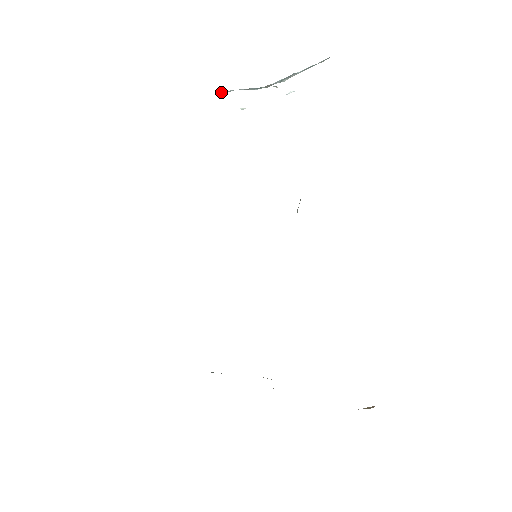
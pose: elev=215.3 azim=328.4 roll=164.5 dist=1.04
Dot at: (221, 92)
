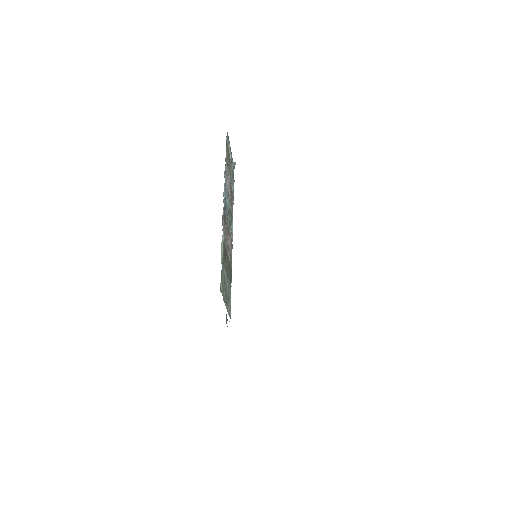
Dot at: occluded
